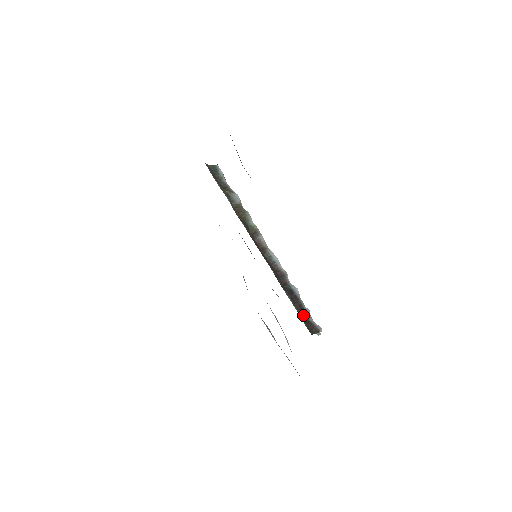
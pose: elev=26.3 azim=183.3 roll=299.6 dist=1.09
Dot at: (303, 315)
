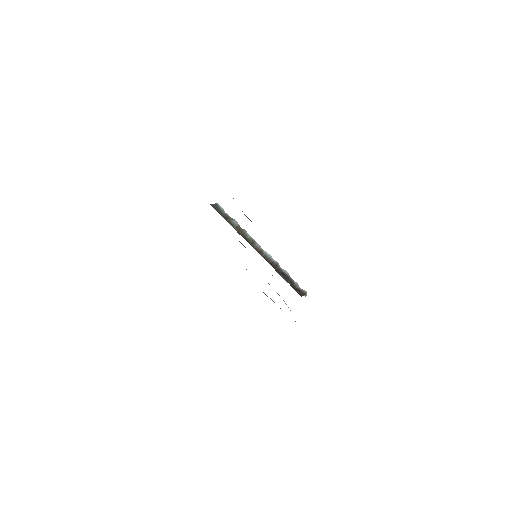
Dot at: (294, 286)
